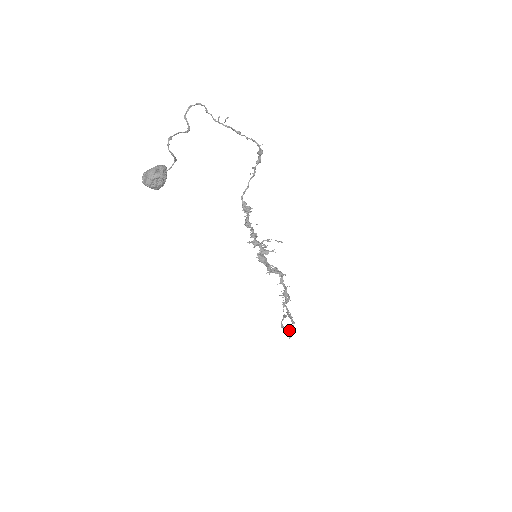
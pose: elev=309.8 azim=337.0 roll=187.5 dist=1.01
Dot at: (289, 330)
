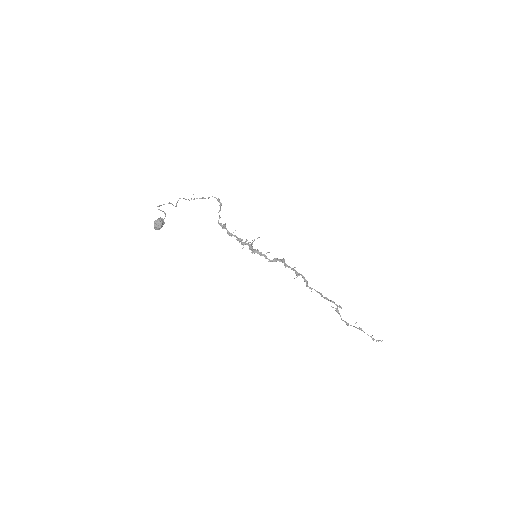
Dot at: (377, 340)
